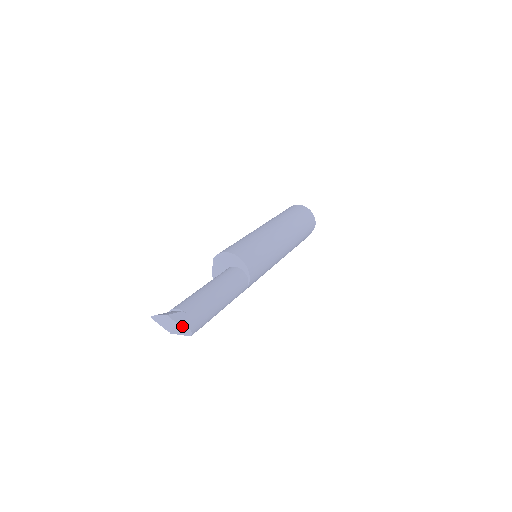
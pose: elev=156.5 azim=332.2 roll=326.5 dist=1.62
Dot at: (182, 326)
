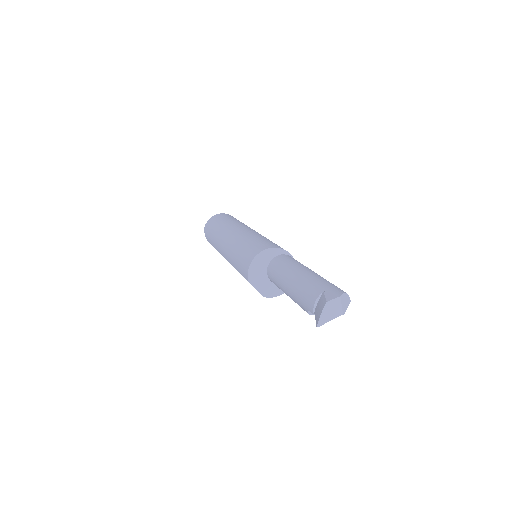
Dot at: (343, 296)
